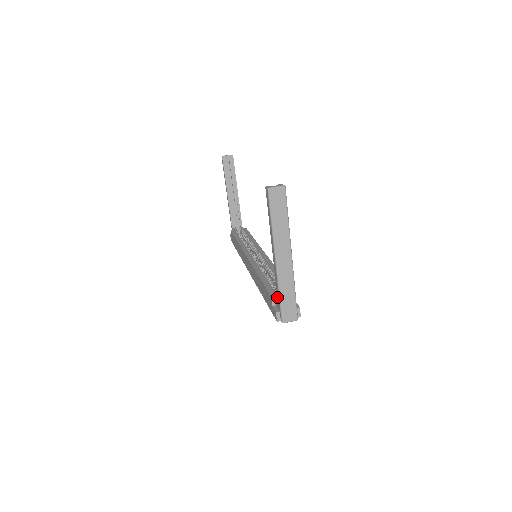
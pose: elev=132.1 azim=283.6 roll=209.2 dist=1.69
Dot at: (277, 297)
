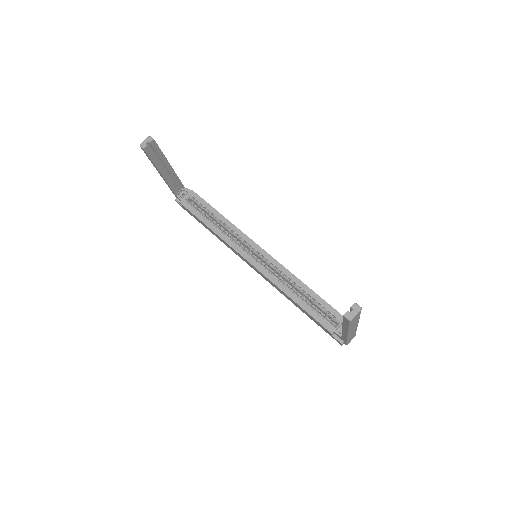
Dot at: occluded
